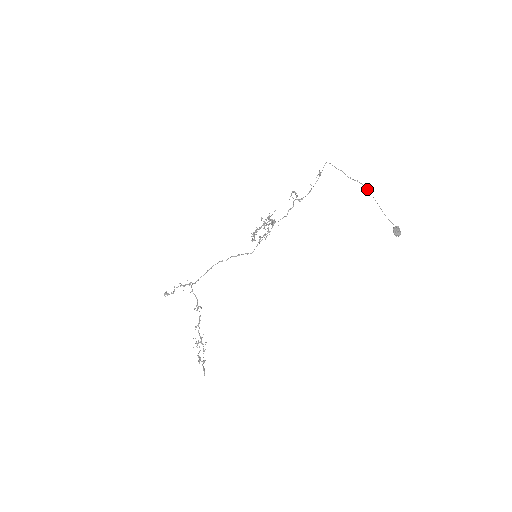
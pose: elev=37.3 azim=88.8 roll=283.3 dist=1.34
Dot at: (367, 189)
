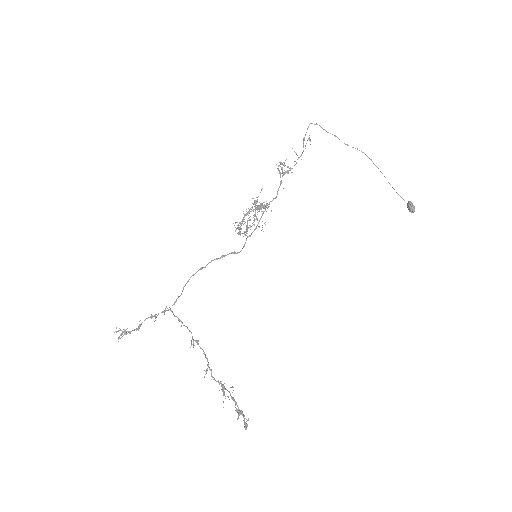
Dot at: (371, 159)
